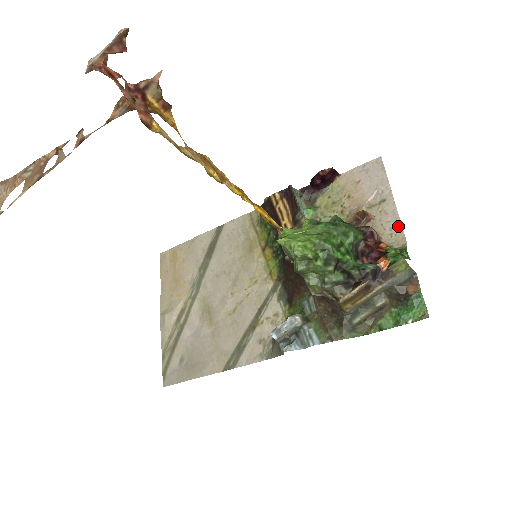
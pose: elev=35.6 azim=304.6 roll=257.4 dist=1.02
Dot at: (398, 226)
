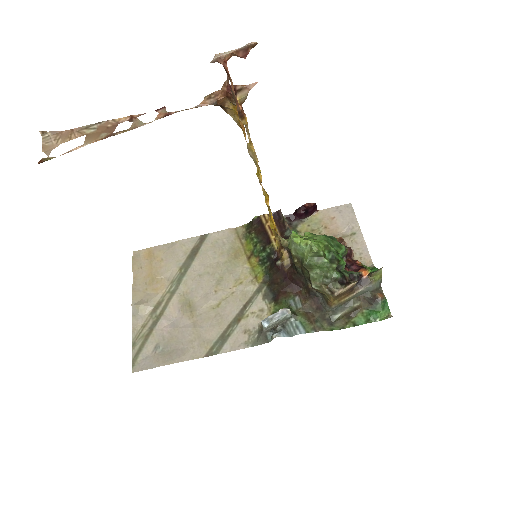
Dot at: (366, 252)
